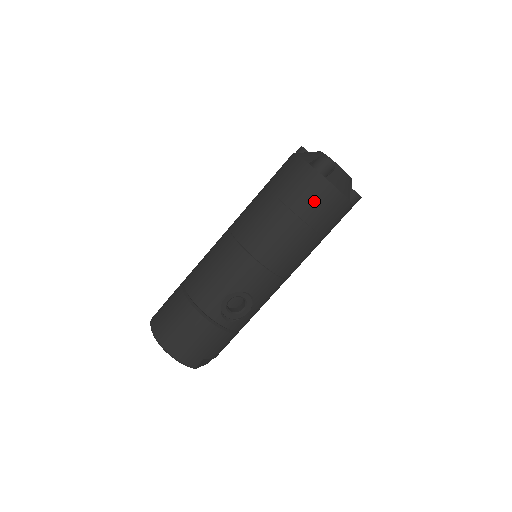
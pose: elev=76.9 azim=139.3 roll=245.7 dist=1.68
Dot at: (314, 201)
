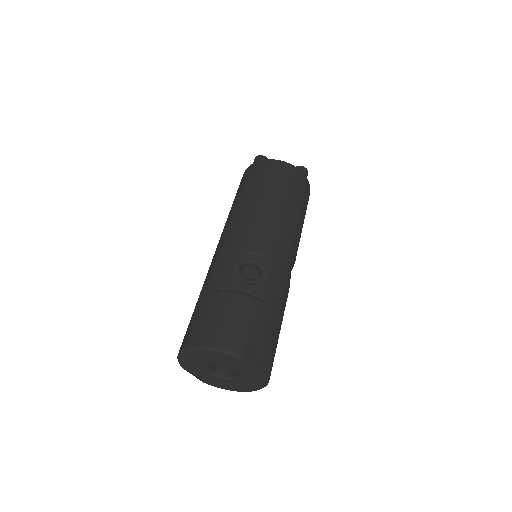
Dot at: (266, 173)
